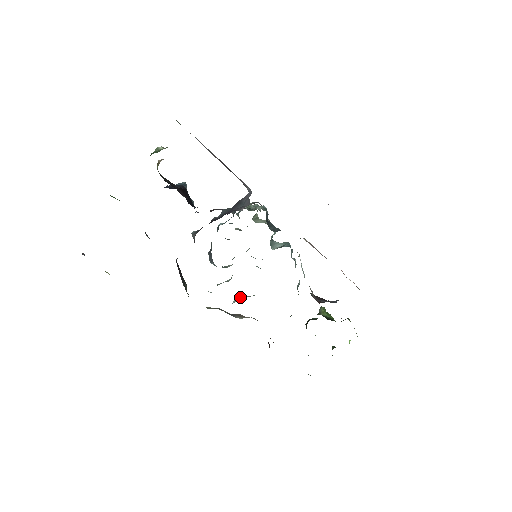
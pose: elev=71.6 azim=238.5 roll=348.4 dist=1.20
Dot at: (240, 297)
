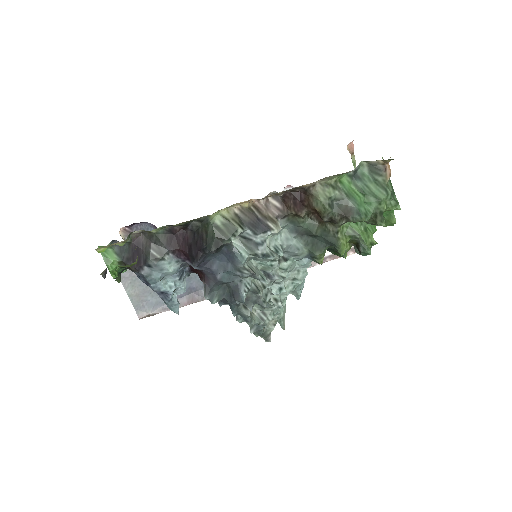
Dot at: (272, 251)
